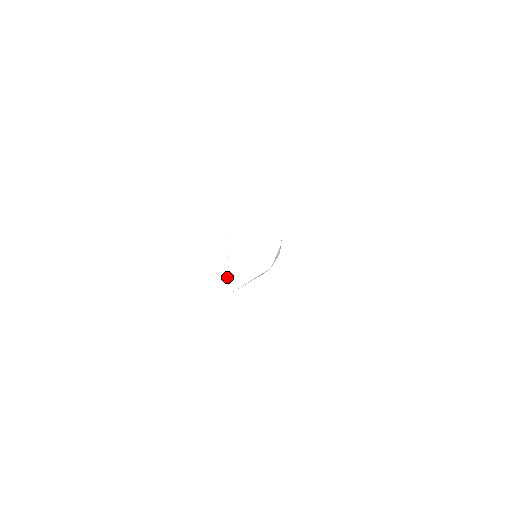
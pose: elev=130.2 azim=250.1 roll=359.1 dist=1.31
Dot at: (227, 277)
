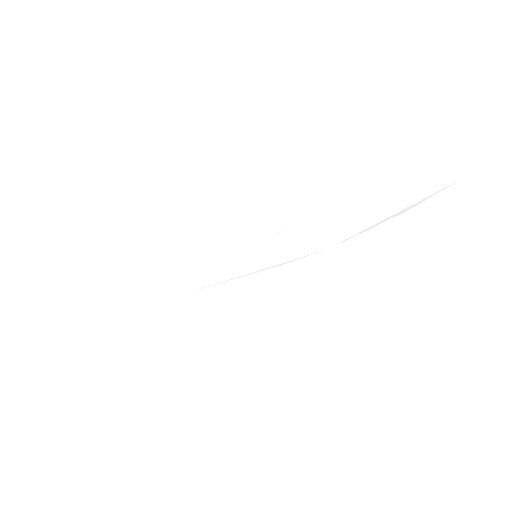
Dot at: occluded
